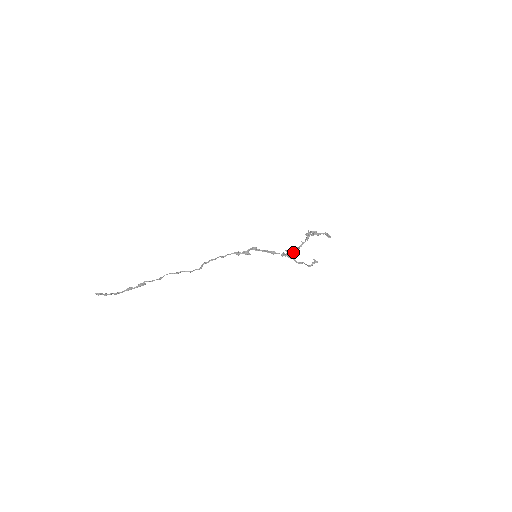
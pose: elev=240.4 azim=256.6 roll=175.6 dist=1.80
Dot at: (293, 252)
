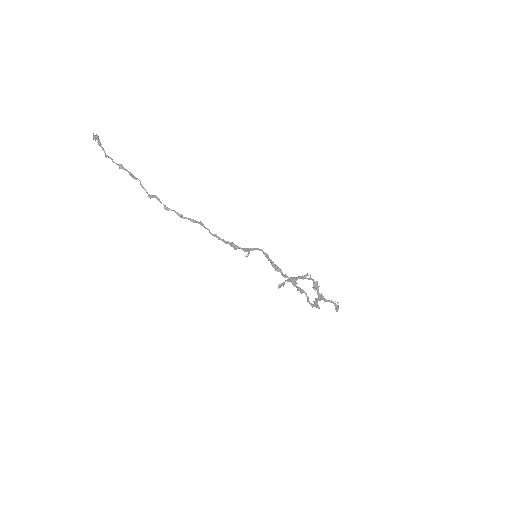
Dot at: (298, 276)
